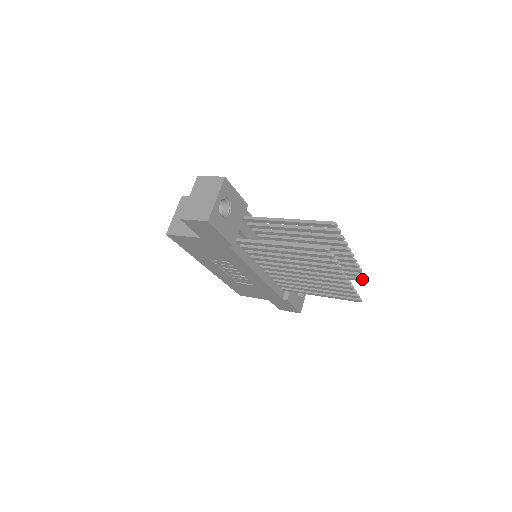
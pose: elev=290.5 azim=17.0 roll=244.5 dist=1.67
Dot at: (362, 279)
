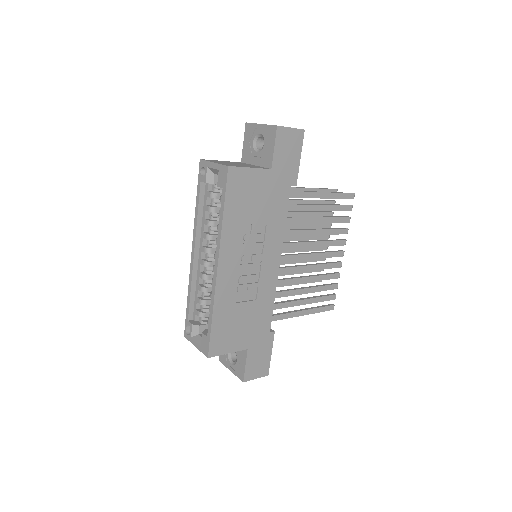
Dot at: occluded
